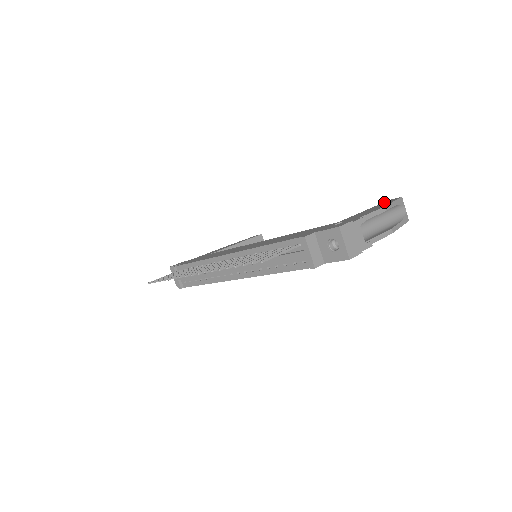
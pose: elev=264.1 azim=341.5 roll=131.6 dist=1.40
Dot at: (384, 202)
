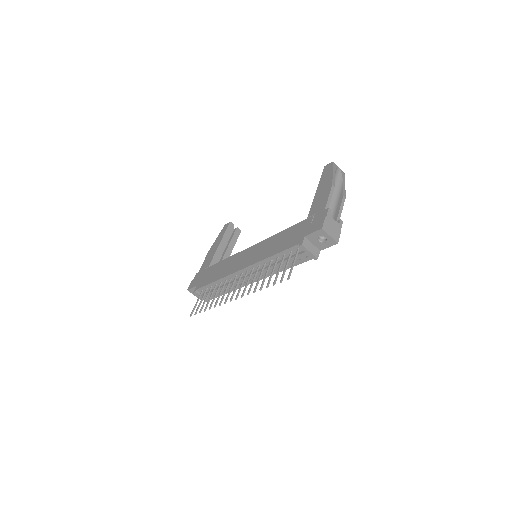
Dot at: (323, 172)
